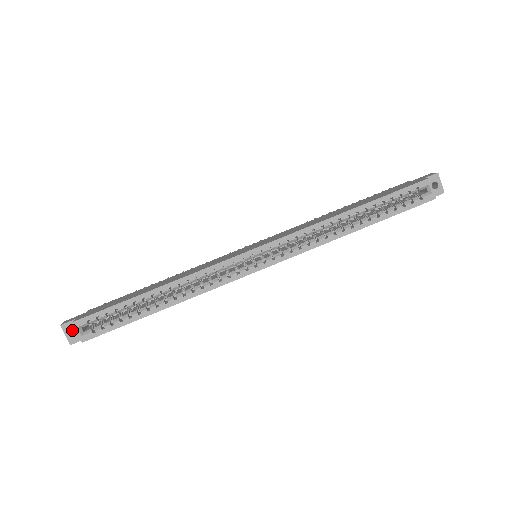
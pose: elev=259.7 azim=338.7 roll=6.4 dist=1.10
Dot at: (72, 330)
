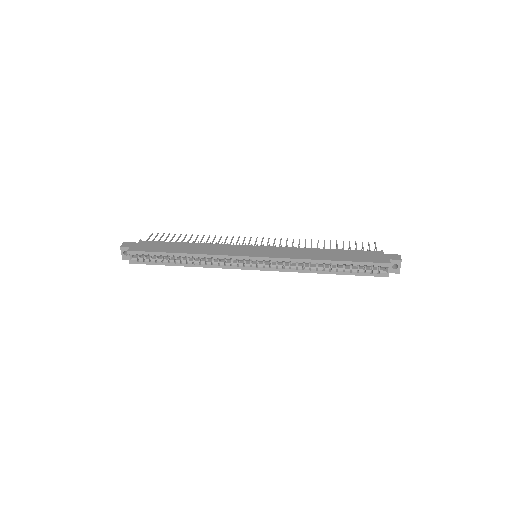
Dot at: occluded
